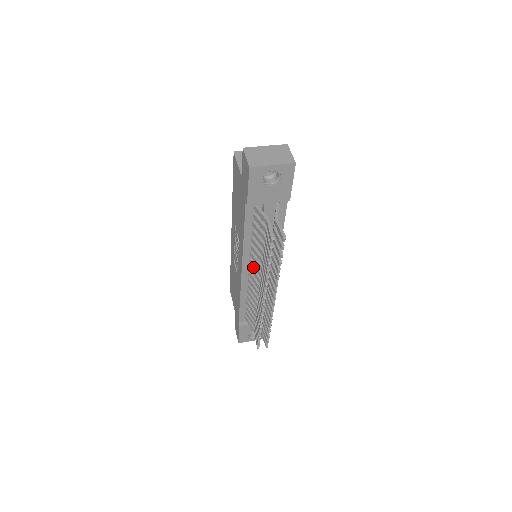
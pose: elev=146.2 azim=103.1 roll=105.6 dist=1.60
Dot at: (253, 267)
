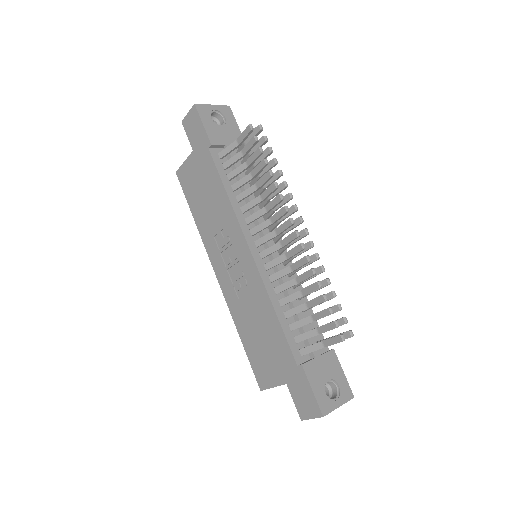
Dot at: (258, 231)
